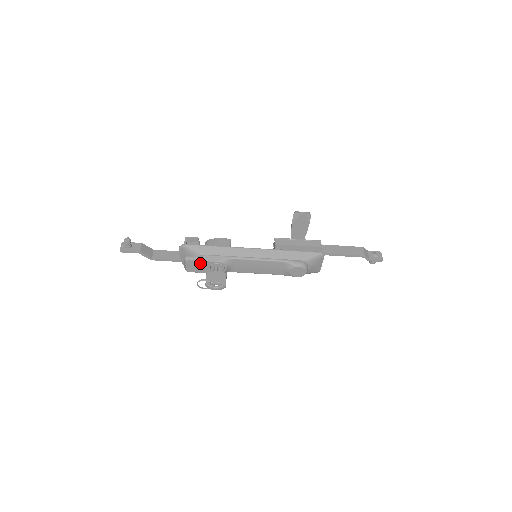
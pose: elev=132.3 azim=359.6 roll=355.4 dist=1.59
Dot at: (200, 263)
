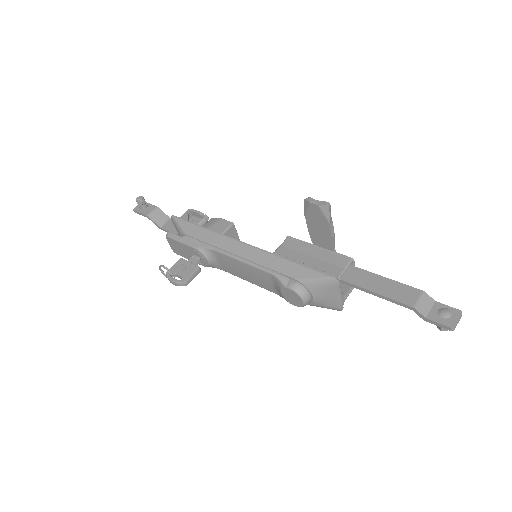
Dot at: (180, 244)
